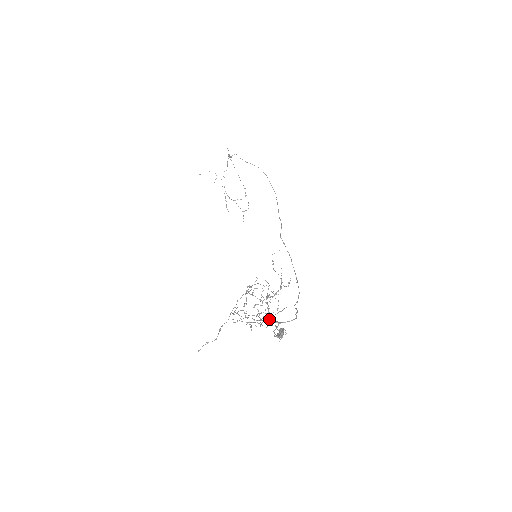
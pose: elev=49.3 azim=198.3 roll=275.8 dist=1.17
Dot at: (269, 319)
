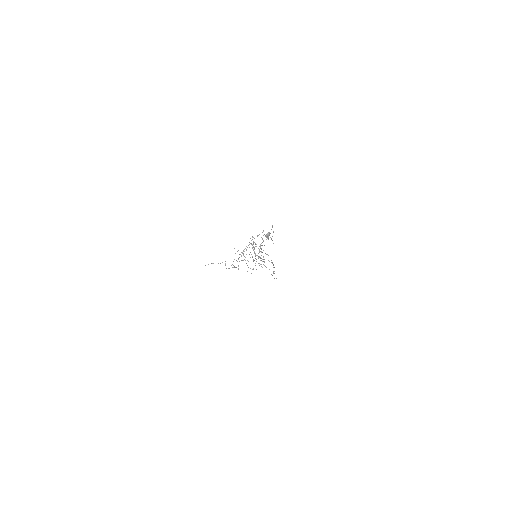
Dot at: occluded
